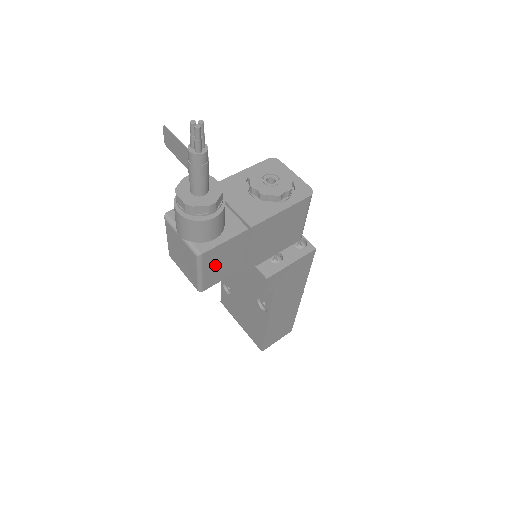
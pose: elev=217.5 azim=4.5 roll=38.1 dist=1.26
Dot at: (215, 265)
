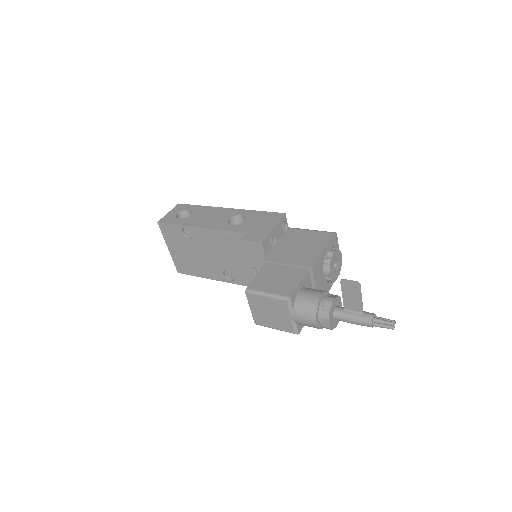
Dot at: occluded
